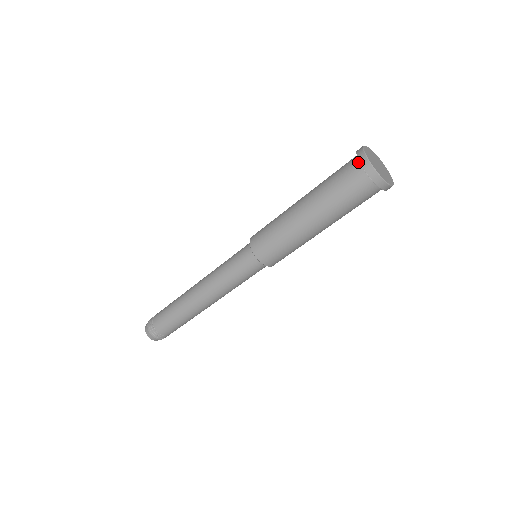
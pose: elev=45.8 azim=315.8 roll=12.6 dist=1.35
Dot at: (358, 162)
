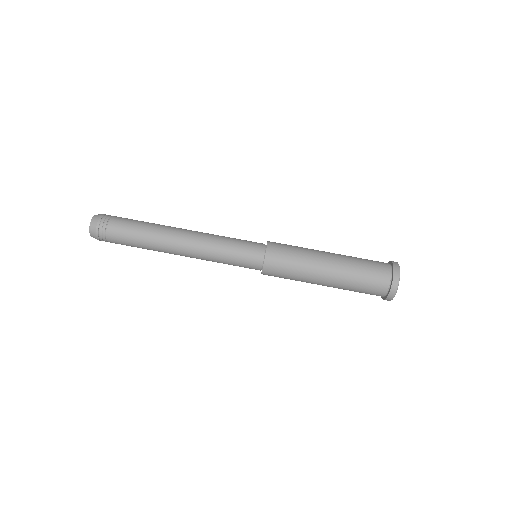
Dot at: occluded
